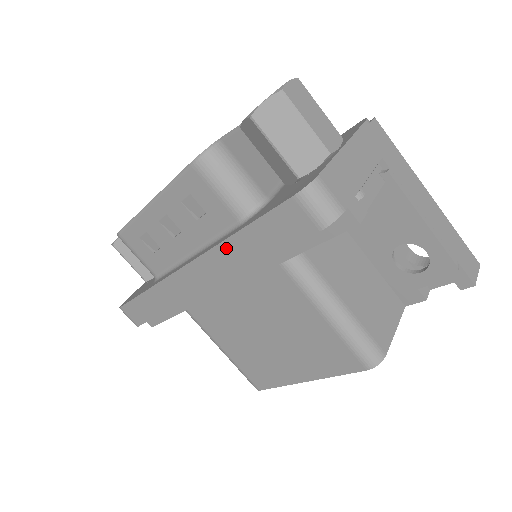
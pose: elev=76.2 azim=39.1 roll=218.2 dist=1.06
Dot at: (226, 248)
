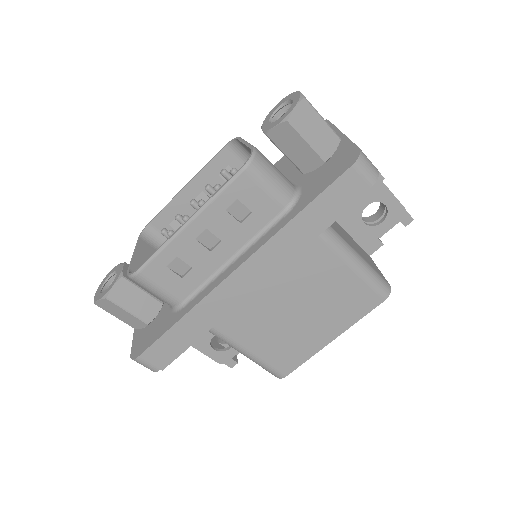
Dot at: (285, 233)
